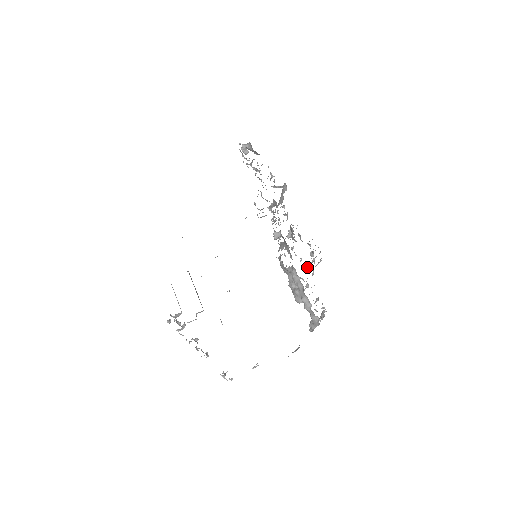
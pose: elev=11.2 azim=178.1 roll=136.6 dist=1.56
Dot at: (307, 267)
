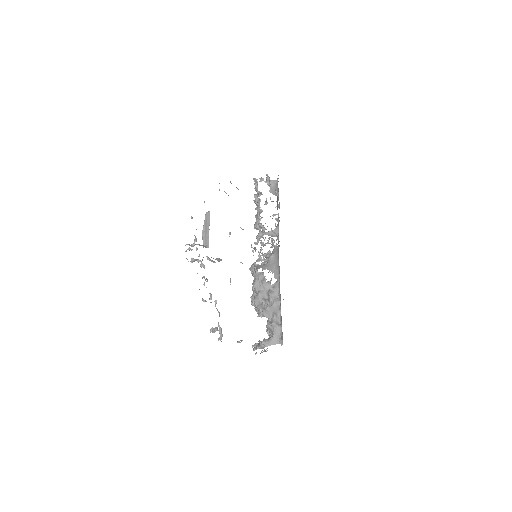
Dot at: occluded
